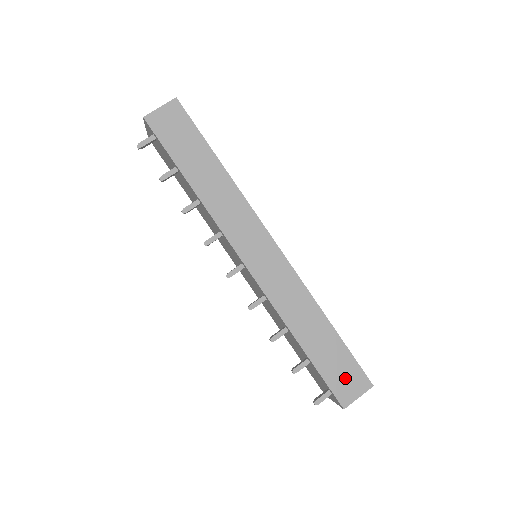
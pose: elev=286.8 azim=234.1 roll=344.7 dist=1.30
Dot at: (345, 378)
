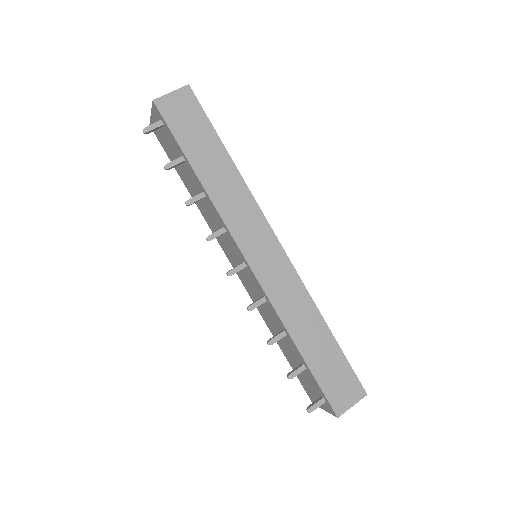
Dot at: (340, 386)
